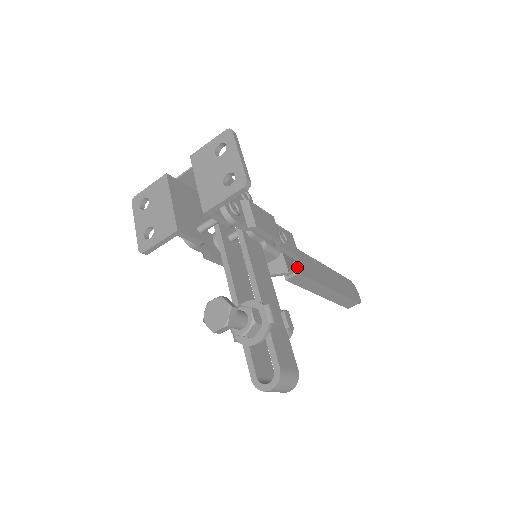
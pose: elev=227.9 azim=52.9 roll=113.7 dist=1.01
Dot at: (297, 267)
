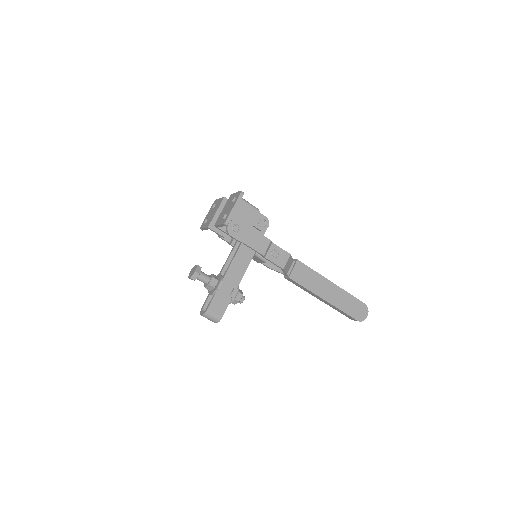
Dot at: (290, 274)
